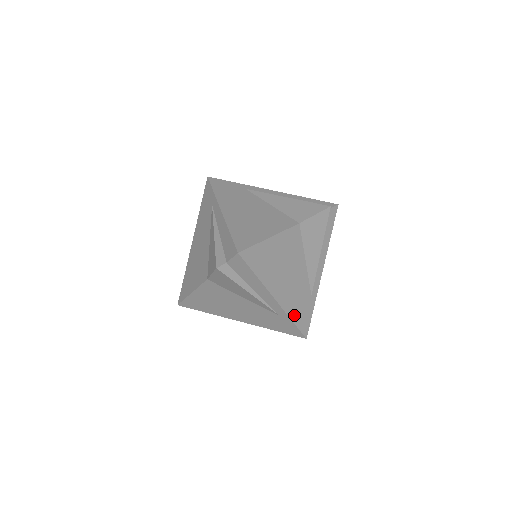
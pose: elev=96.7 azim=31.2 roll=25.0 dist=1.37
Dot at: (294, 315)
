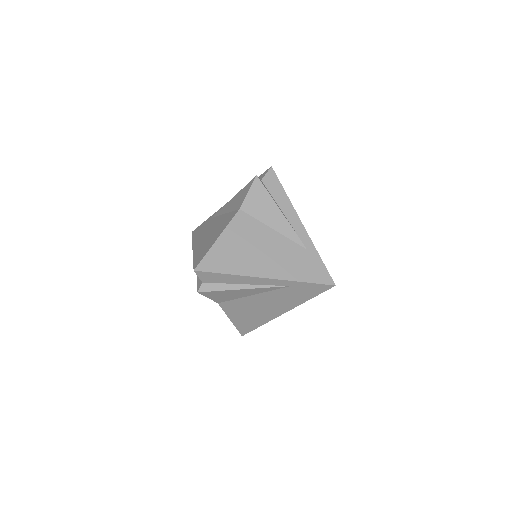
Dot at: (318, 254)
